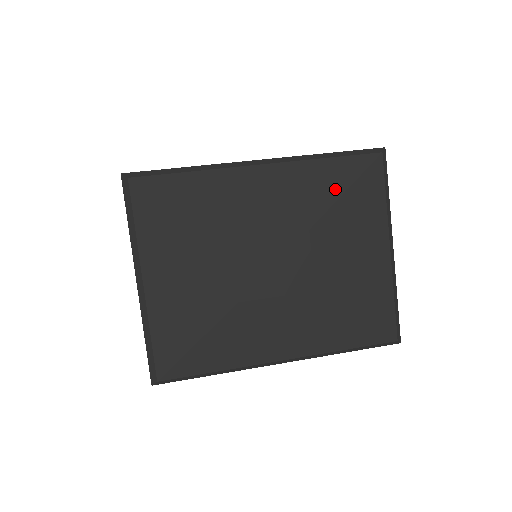
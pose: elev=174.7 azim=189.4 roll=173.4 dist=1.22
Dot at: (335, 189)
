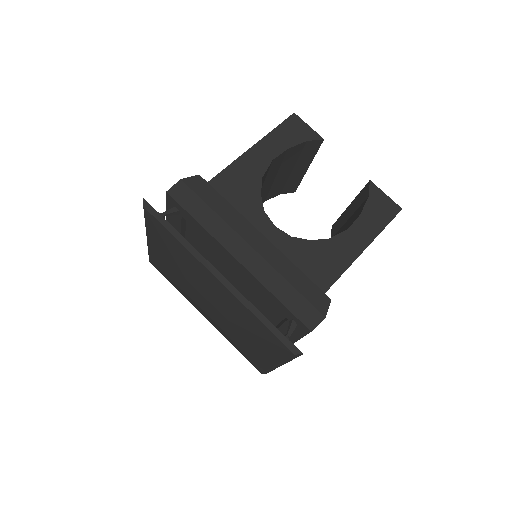
Dot at: (253, 329)
